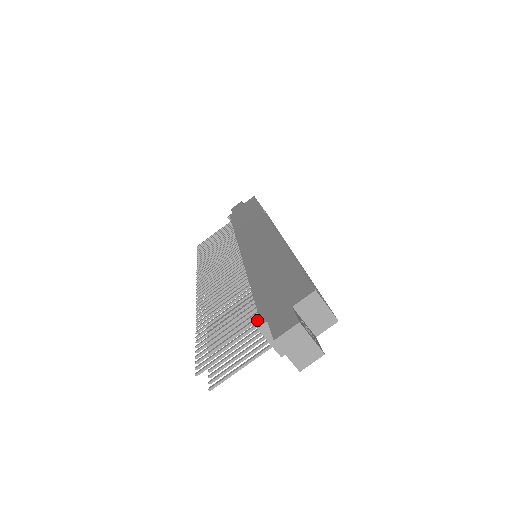
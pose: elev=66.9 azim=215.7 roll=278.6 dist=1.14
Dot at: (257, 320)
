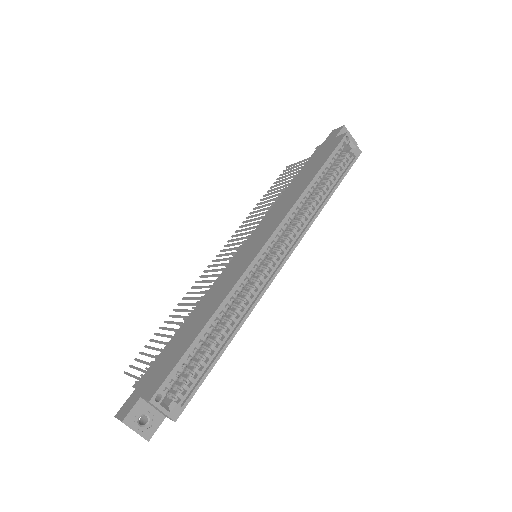
Dot at: occluded
